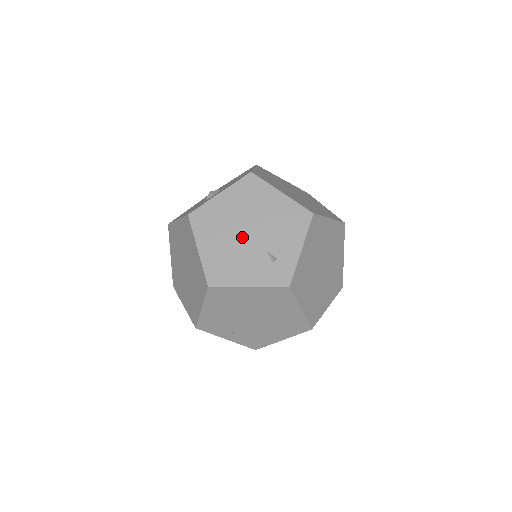
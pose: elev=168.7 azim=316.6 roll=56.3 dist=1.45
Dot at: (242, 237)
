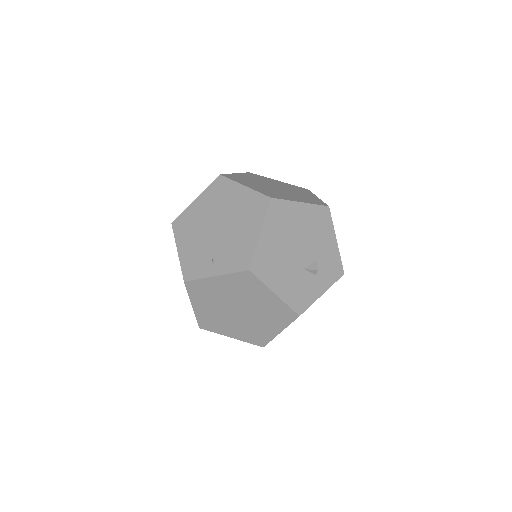
Dot at: occluded
